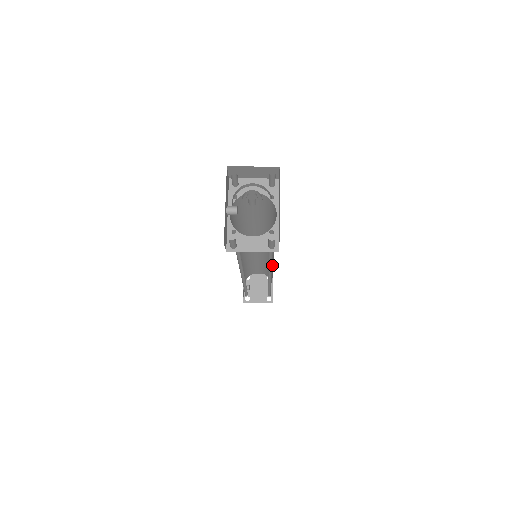
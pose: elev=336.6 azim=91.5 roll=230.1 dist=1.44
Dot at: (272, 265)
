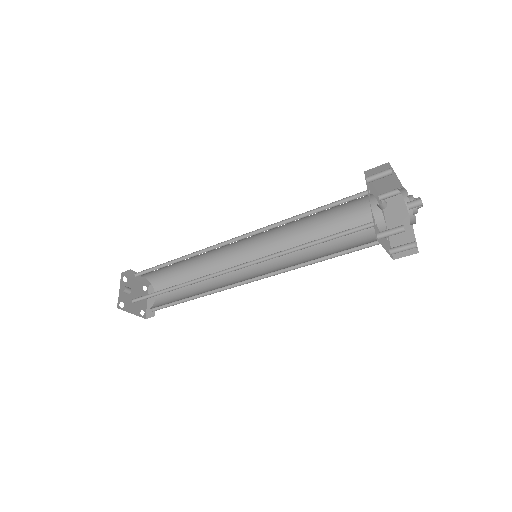
Dot at: occluded
